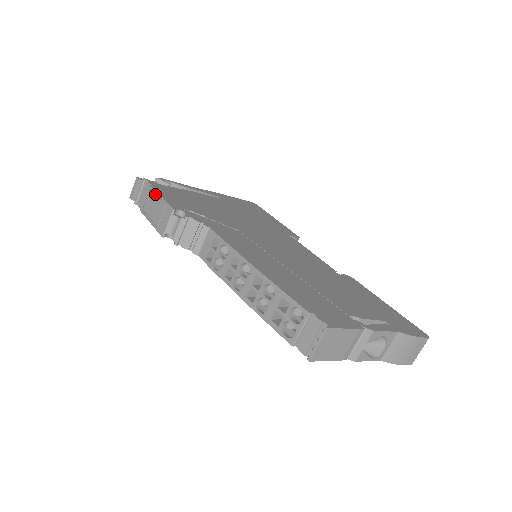
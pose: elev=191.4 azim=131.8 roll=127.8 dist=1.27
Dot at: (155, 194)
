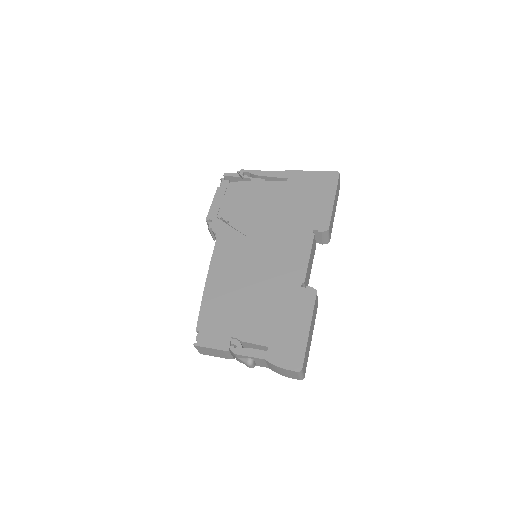
Dot at: (214, 198)
